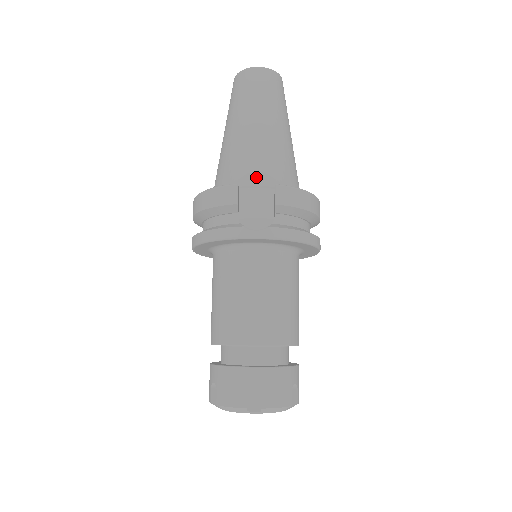
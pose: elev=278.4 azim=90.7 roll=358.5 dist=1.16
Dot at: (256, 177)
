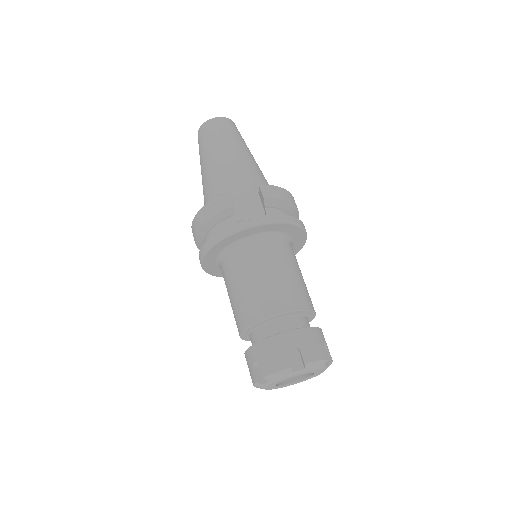
Dot at: (241, 188)
